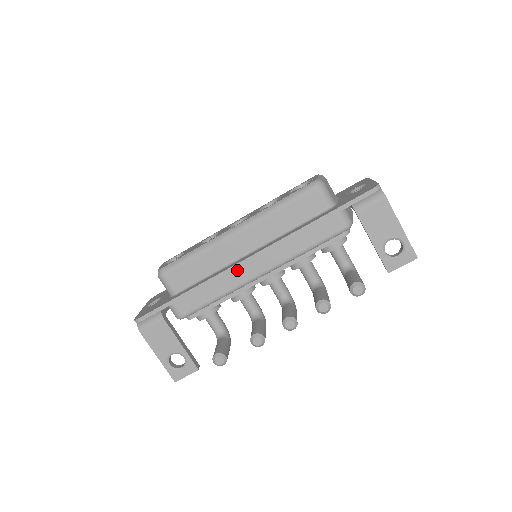
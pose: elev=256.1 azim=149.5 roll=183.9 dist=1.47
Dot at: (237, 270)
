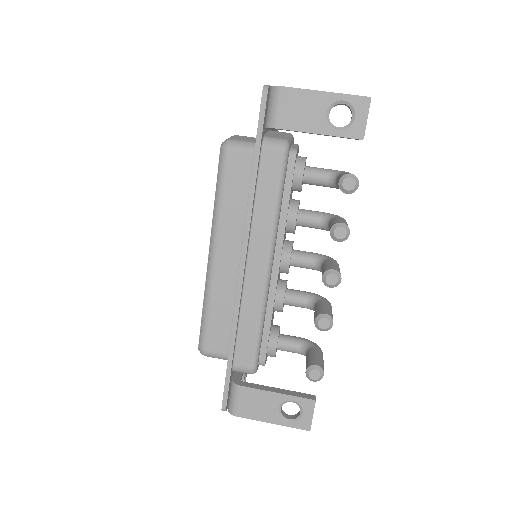
Dot at: (246, 284)
